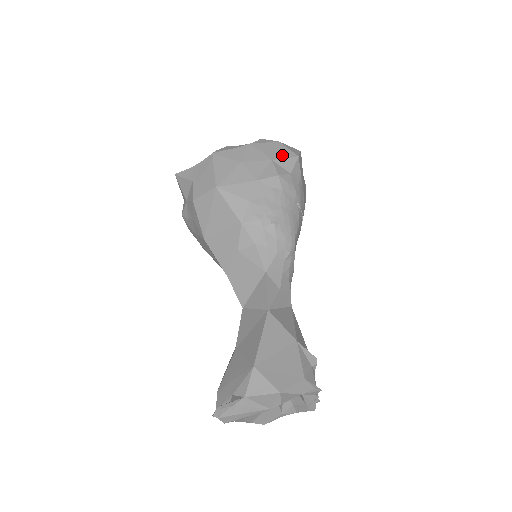
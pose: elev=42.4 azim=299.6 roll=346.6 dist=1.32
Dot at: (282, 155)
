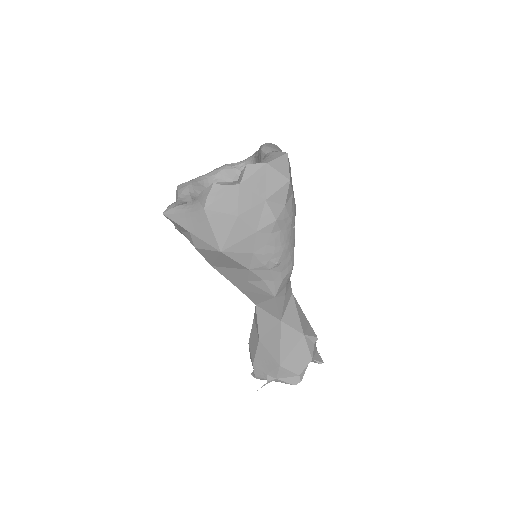
Dot at: (274, 187)
